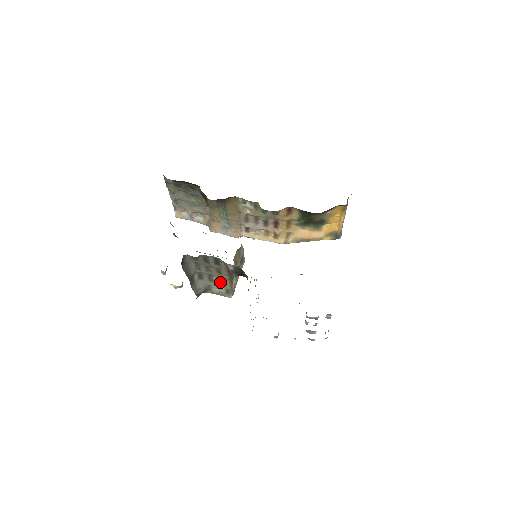
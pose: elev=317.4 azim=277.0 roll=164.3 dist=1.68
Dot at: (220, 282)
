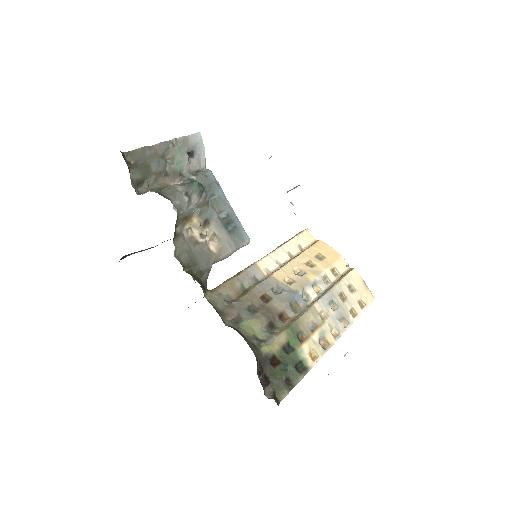
Dot at: occluded
